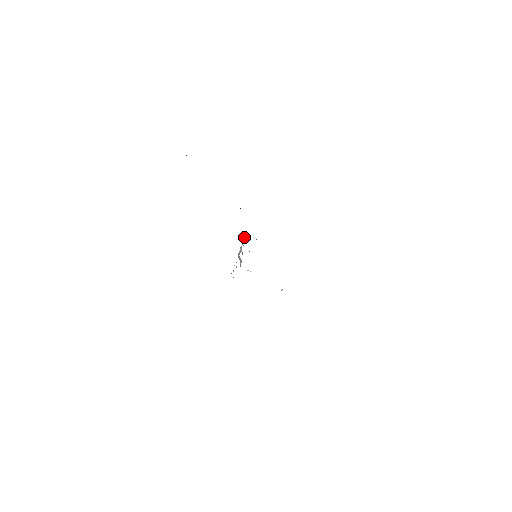
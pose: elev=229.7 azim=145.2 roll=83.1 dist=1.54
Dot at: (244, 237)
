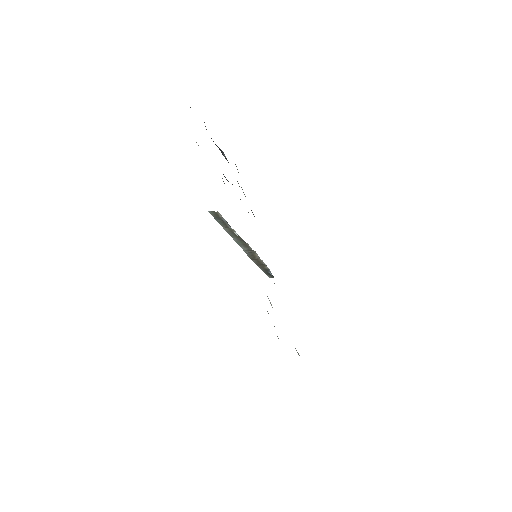
Dot at: occluded
